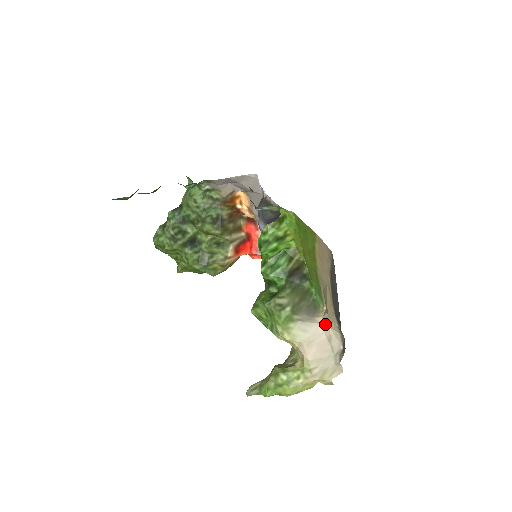
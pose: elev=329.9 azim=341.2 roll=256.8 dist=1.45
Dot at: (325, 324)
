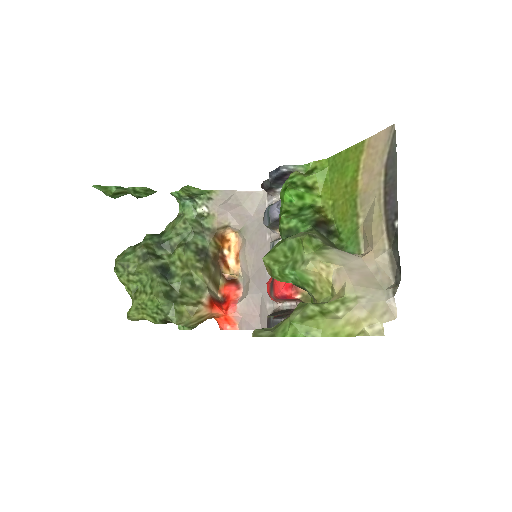
Dot at: (368, 256)
